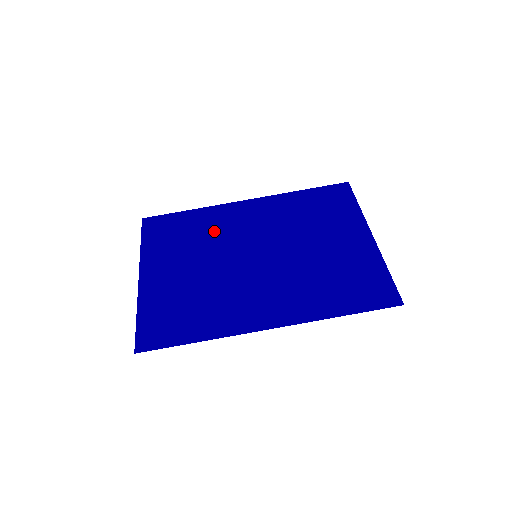
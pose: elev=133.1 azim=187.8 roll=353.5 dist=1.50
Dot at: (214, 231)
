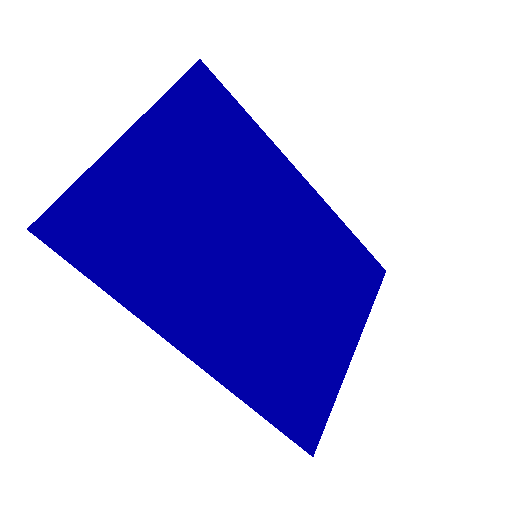
Dot at: (249, 175)
